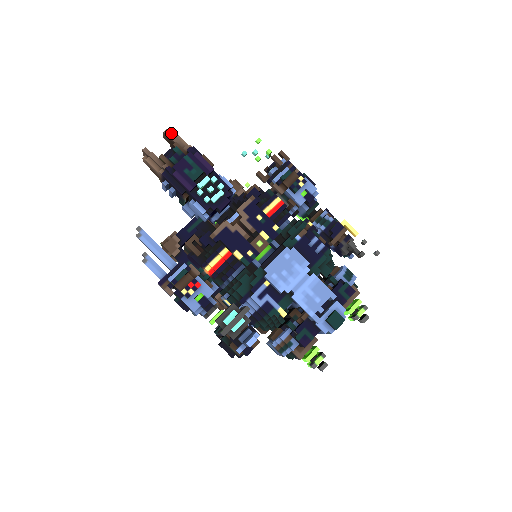
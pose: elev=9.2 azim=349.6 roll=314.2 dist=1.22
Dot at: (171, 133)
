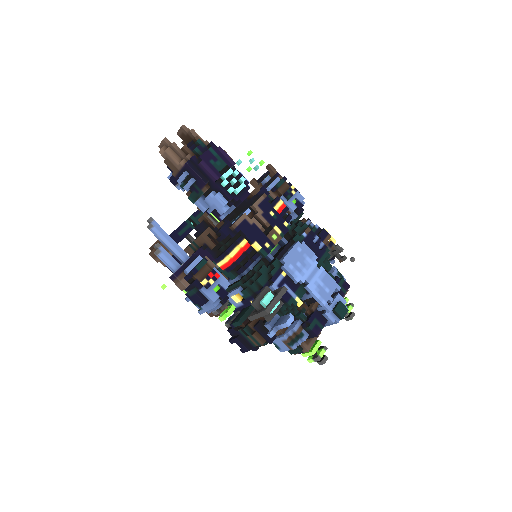
Dot at: (187, 129)
